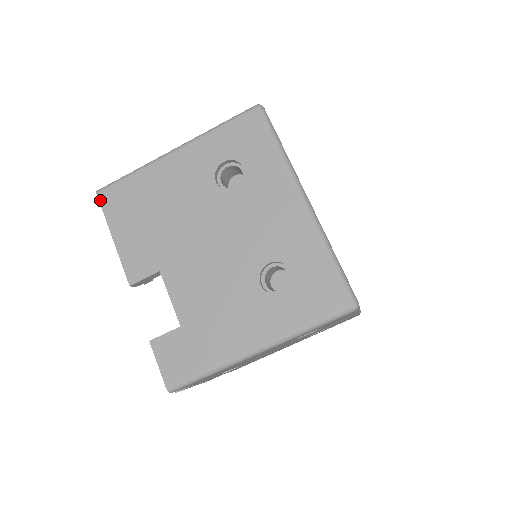
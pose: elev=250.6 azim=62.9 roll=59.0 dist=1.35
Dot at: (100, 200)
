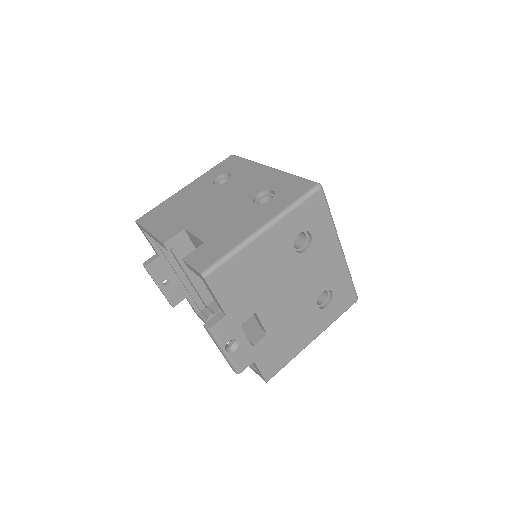
Dot at: (138, 222)
